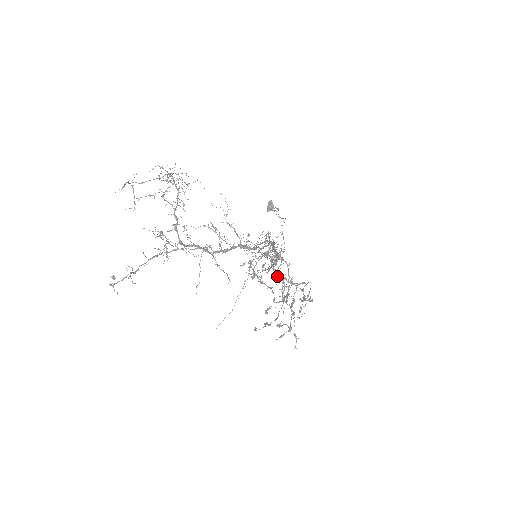
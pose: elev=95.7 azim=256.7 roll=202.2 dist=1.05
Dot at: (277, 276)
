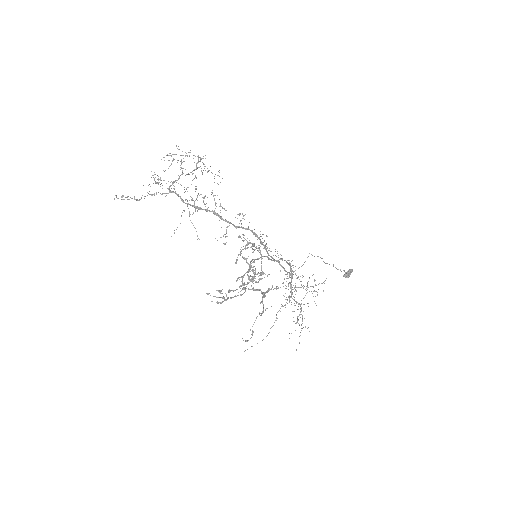
Dot at: (240, 254)
